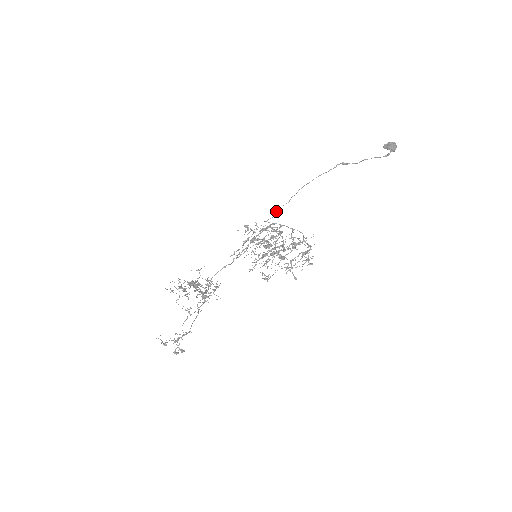
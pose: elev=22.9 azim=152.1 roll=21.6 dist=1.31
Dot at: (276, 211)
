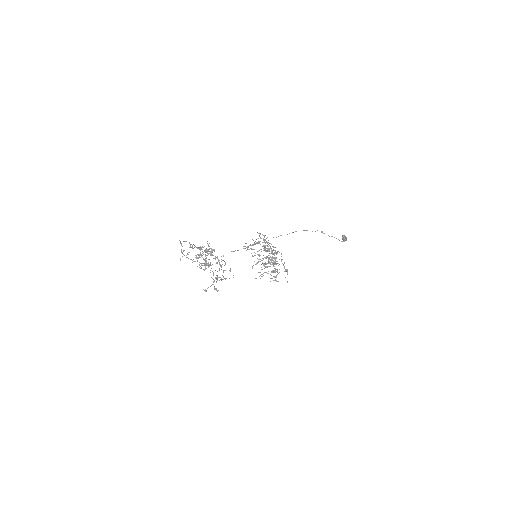
Dot at: occluded
